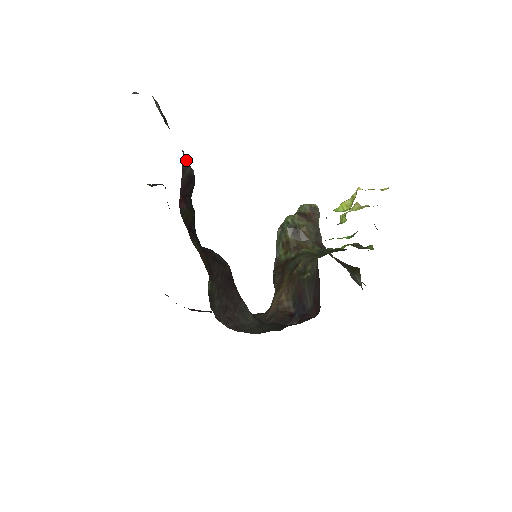
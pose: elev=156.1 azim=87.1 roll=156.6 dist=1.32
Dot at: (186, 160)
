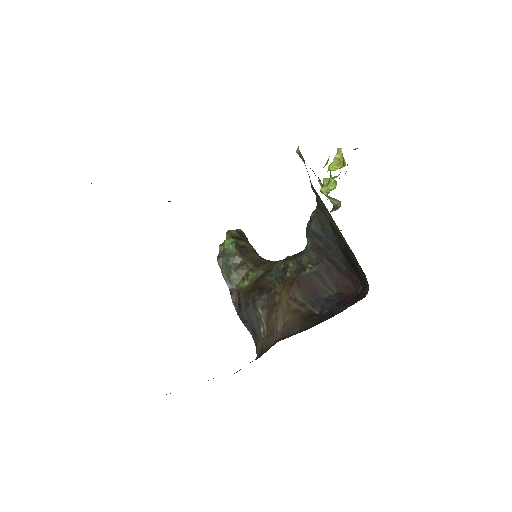
Dot at: occluded
